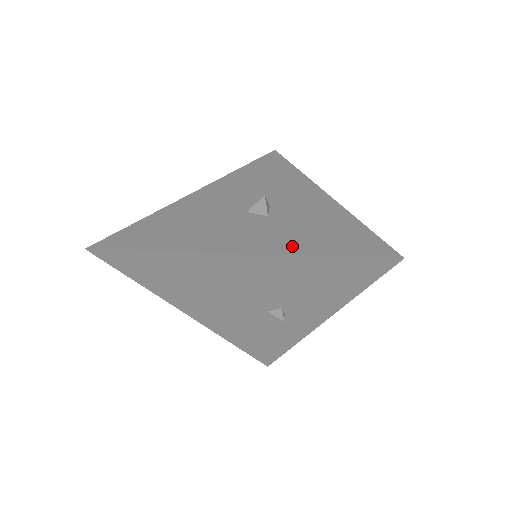
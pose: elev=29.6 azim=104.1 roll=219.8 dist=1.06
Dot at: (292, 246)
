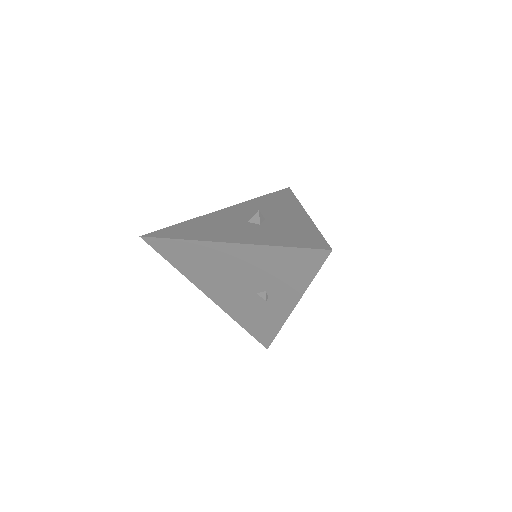
Dot at: (265, 241)
